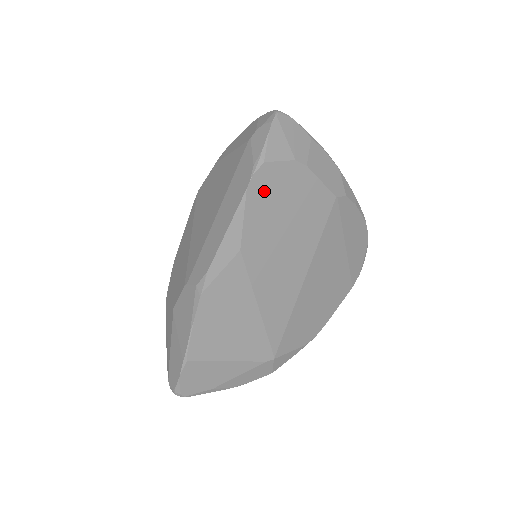
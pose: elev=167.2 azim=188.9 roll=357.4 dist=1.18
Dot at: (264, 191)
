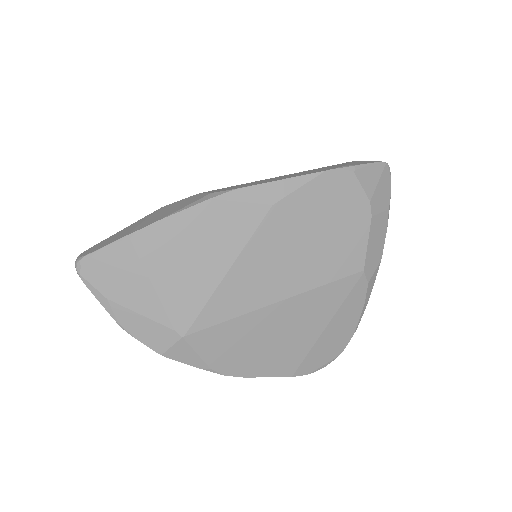
Dot at: (332, 190)
